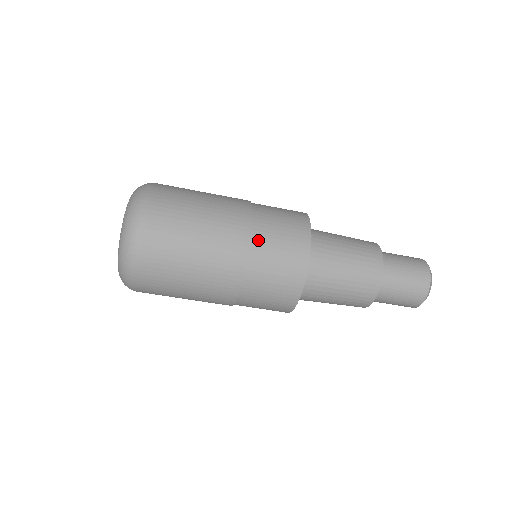
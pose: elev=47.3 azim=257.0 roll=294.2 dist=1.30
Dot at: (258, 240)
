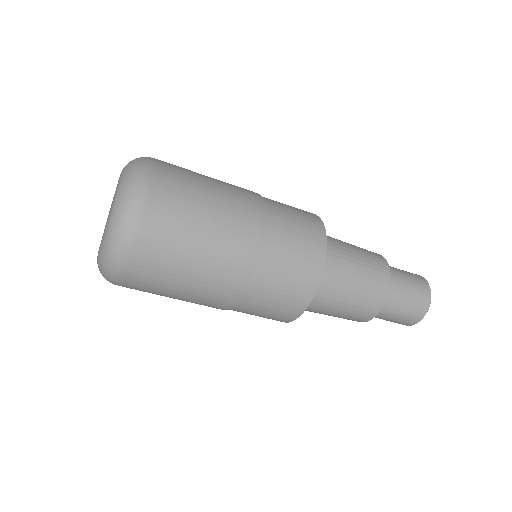
Dot at: (273, 210)
